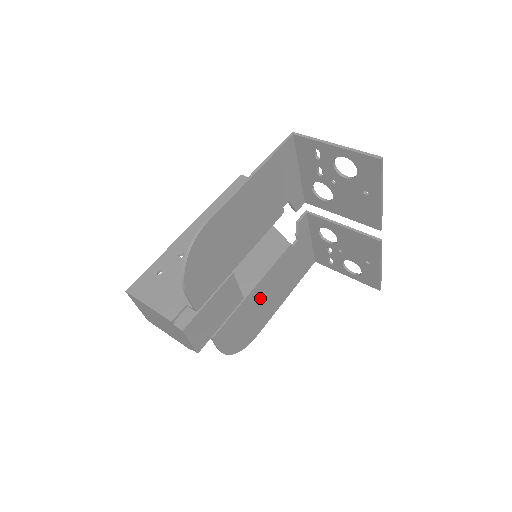
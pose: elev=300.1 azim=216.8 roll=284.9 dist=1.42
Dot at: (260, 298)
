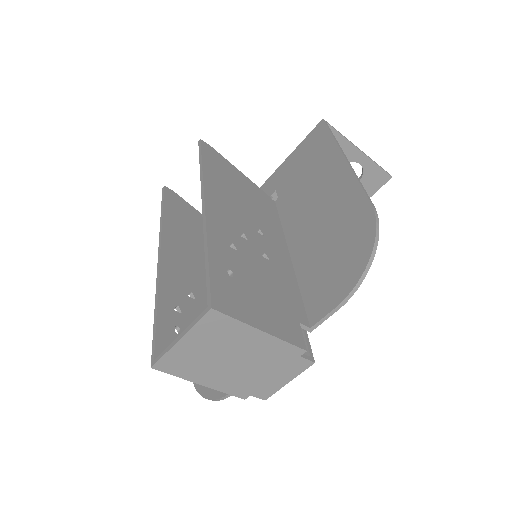
Dot at: occluded
